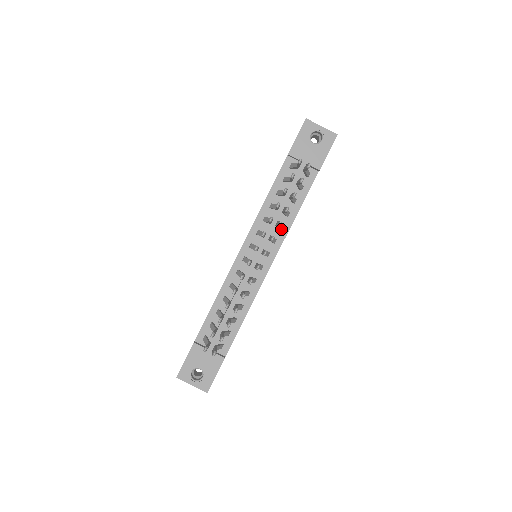
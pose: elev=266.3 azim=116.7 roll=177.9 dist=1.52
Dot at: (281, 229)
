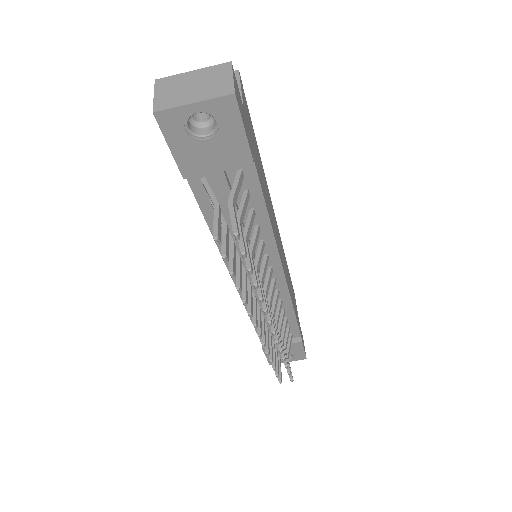
Dot at: (263, 246)
